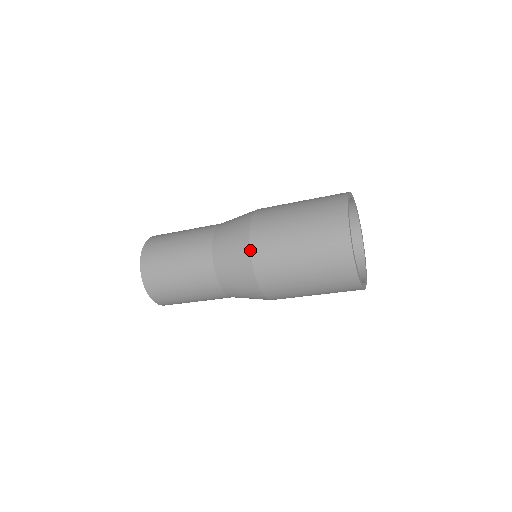
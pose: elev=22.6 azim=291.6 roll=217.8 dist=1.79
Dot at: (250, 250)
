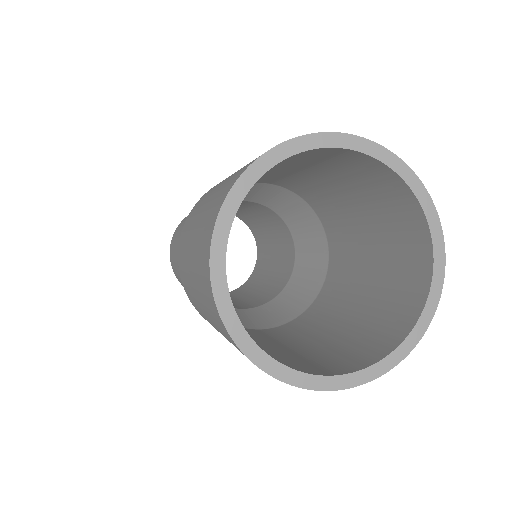
Dot at: occluded
